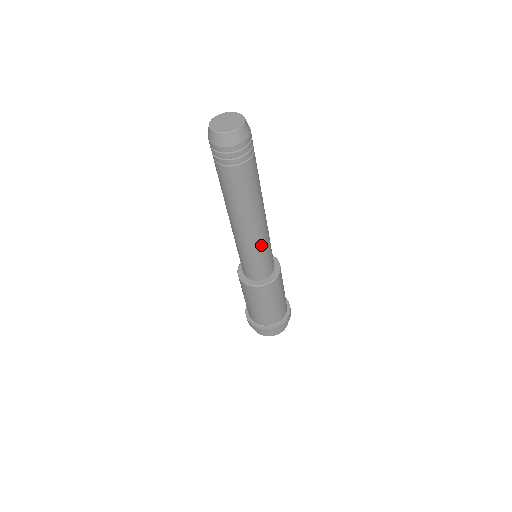
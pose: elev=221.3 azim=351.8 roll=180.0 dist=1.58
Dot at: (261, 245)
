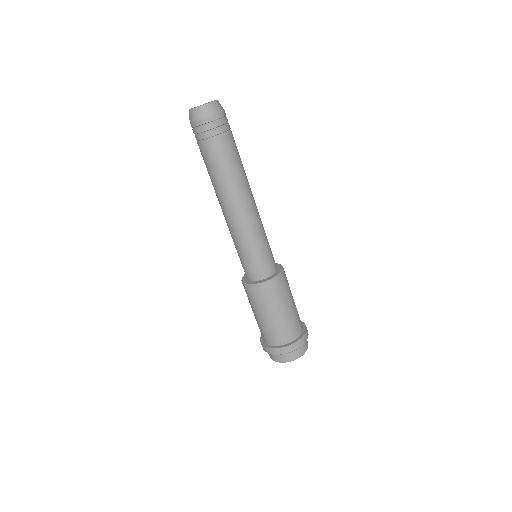
Dot at: (253, 233)
